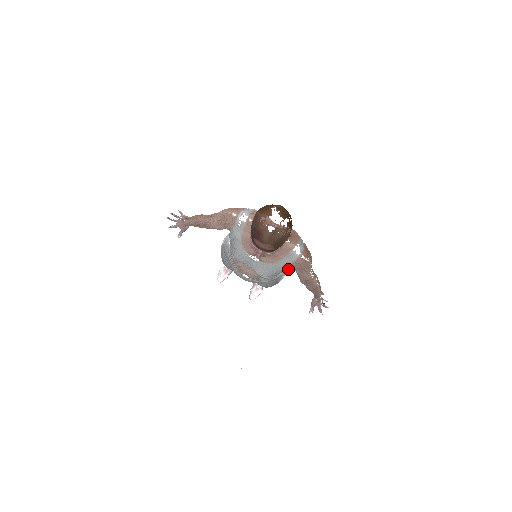
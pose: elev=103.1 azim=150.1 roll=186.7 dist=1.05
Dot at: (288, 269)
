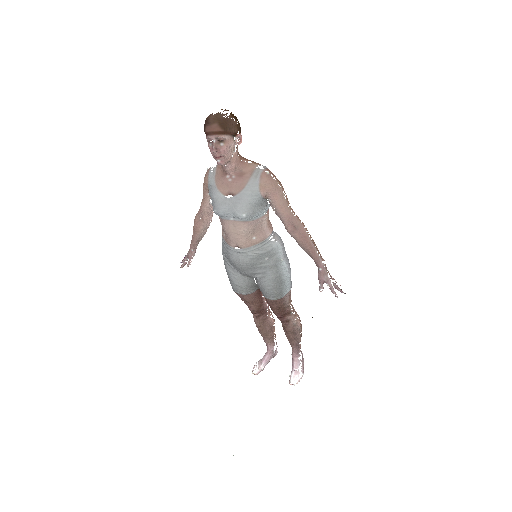
Dot at: (259, 193)
